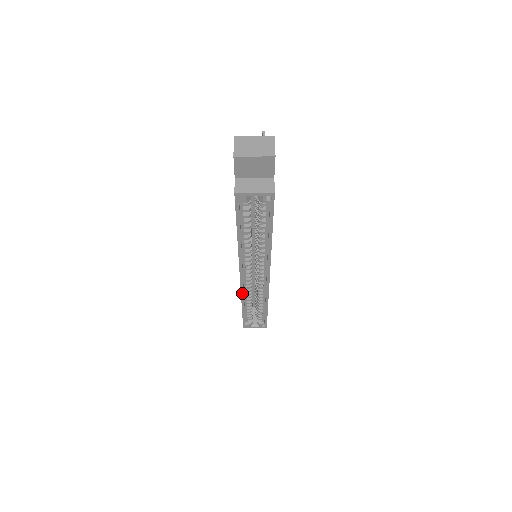
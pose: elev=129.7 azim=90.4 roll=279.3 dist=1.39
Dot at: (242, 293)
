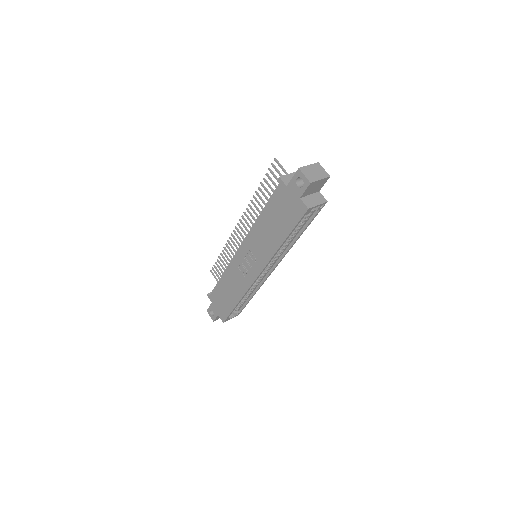
Dot at: (249, 289)
